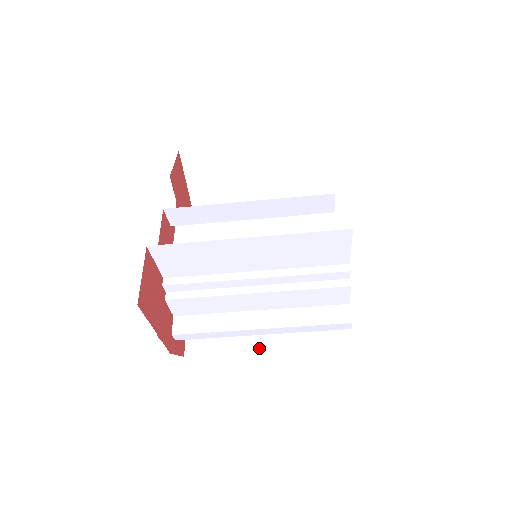
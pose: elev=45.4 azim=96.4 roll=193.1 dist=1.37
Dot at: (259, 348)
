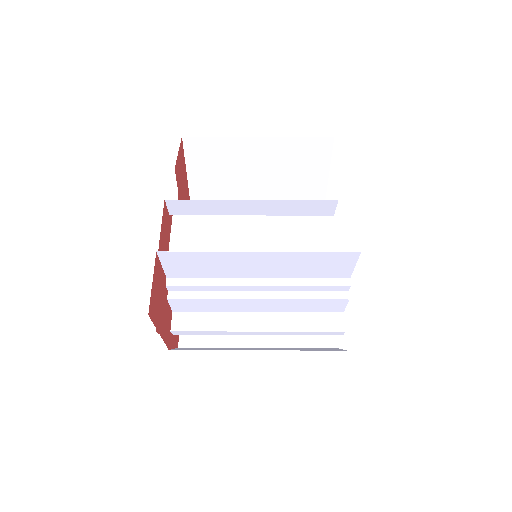
Dot at: (252, 344)
